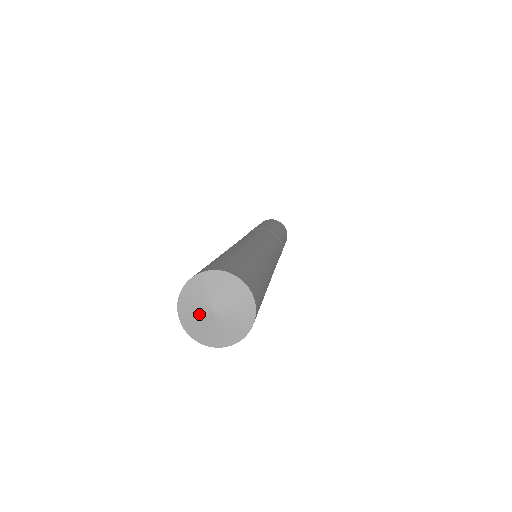
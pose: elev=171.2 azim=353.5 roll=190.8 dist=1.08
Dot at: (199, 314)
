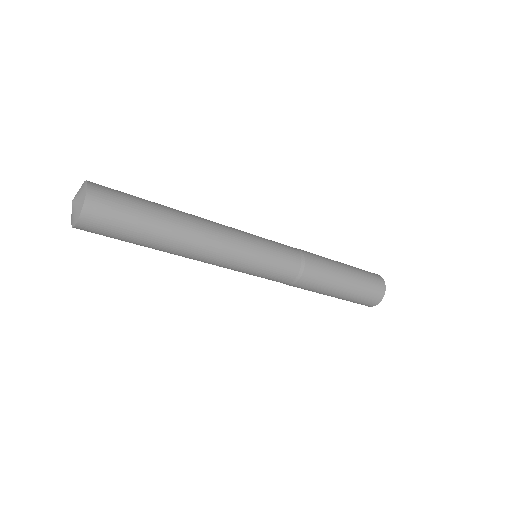
Dot at: occluded
